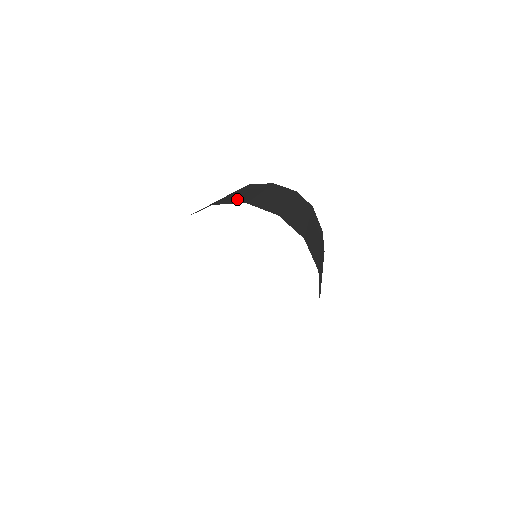
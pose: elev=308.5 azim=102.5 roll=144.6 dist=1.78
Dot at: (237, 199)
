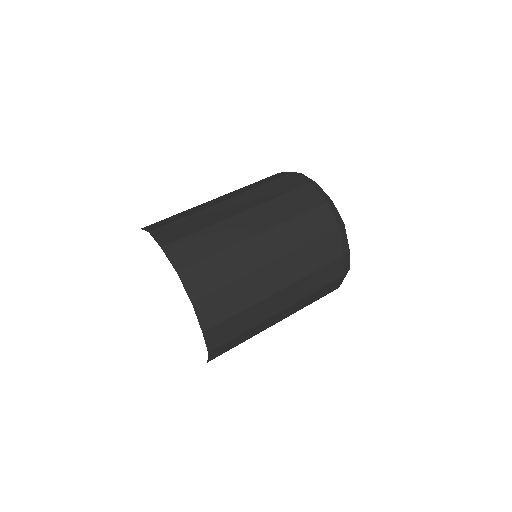
Dot at: (183, 227)
